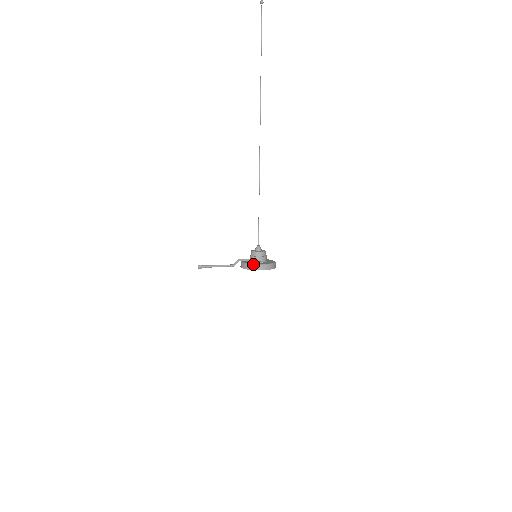
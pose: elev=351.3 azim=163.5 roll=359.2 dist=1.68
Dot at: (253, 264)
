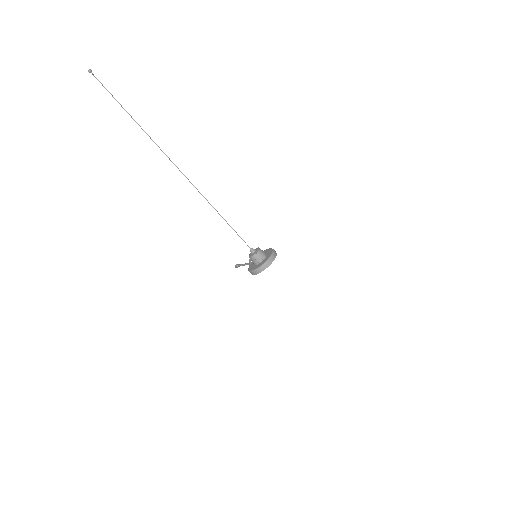
Dot at: (248, 270)
